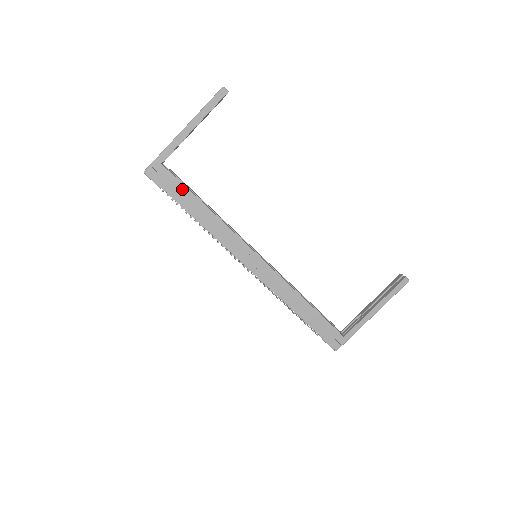
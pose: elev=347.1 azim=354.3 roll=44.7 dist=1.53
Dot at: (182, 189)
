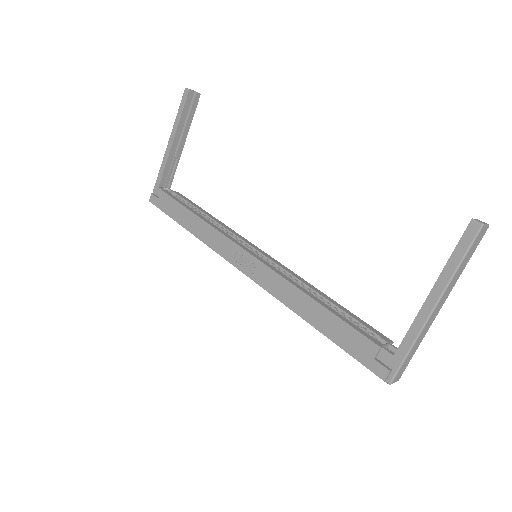
Dot at: (173, 204)
